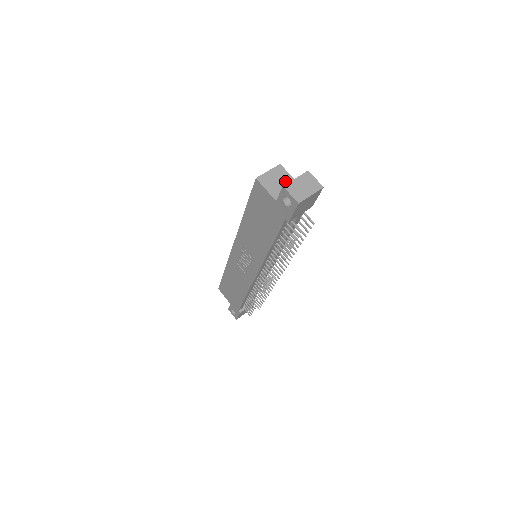
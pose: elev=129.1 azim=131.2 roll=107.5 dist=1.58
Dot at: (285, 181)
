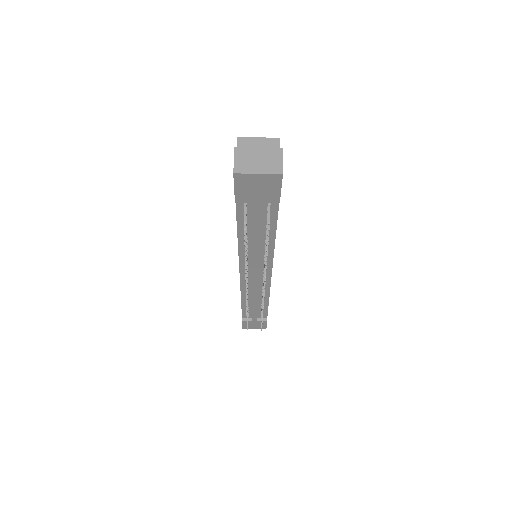
Dot at: occluded
